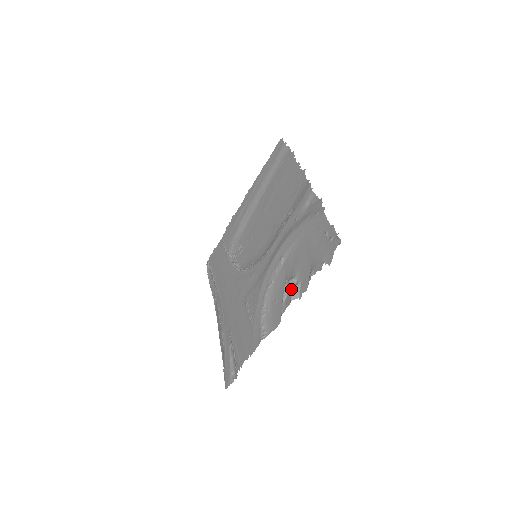
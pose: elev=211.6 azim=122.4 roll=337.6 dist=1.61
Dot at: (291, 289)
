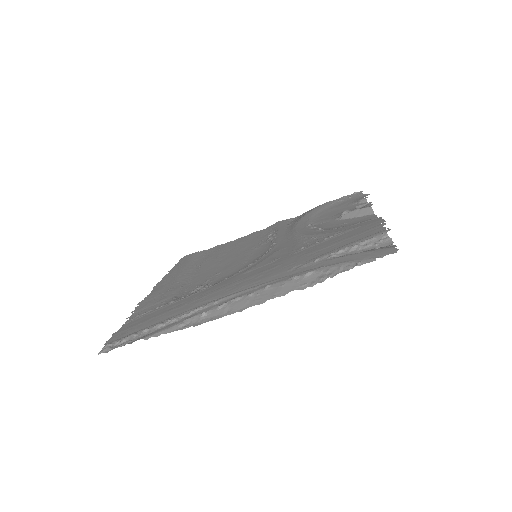
Dot at: occluded
